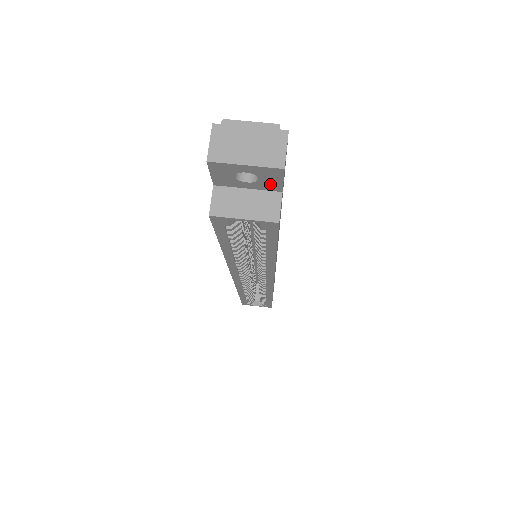
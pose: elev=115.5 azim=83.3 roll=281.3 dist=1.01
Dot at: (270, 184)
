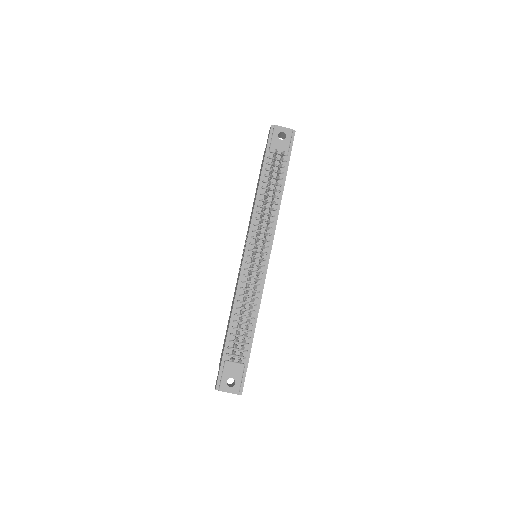
Dot at: occluded
